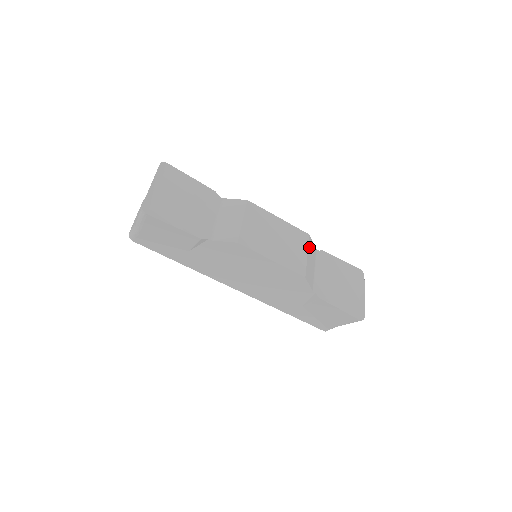
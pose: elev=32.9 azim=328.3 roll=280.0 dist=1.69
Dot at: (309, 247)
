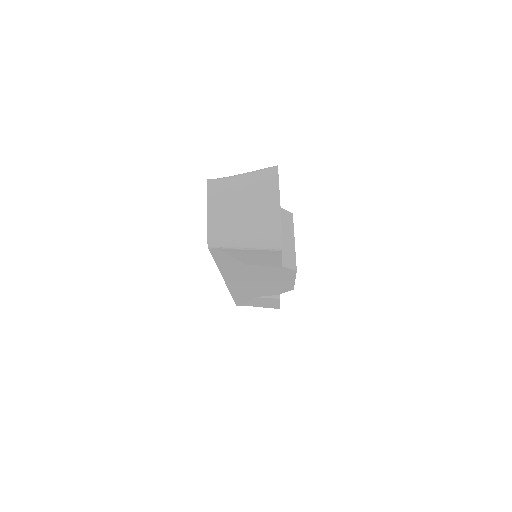
Dot at: occluded
